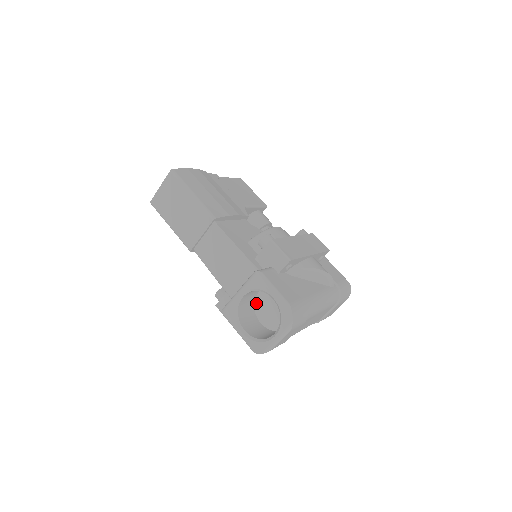
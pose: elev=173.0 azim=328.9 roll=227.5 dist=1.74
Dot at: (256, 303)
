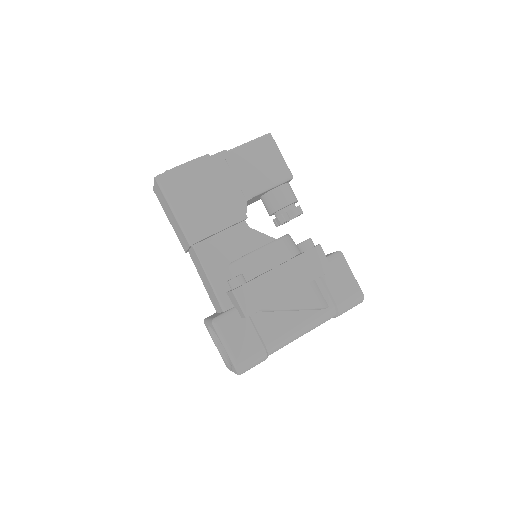
Dot at: occluded
